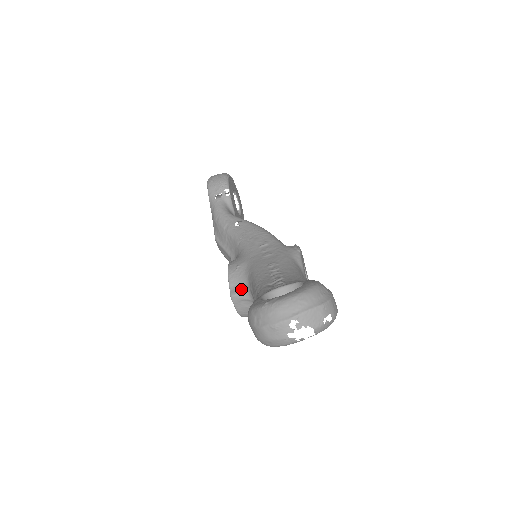
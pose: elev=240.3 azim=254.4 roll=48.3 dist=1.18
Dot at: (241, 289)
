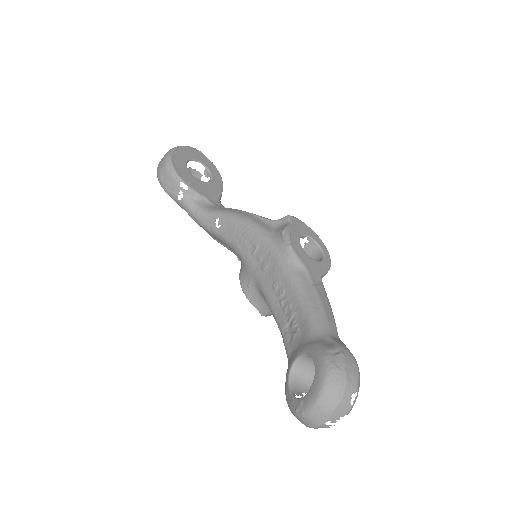
Dot at: (266, 309)
